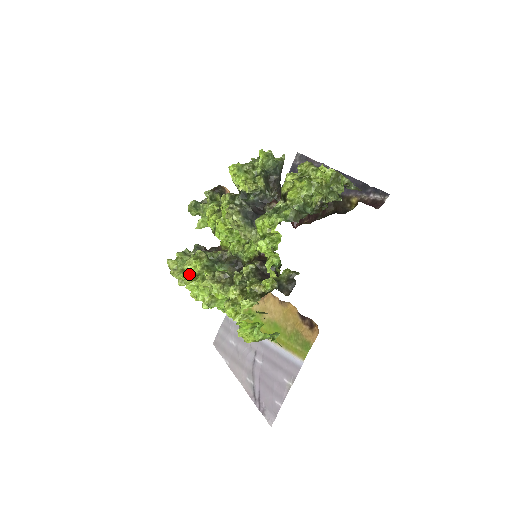
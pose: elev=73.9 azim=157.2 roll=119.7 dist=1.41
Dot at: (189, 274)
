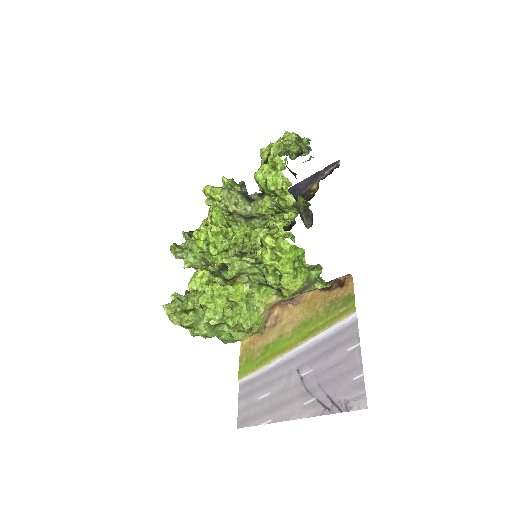
Dot at: (192, 310)
